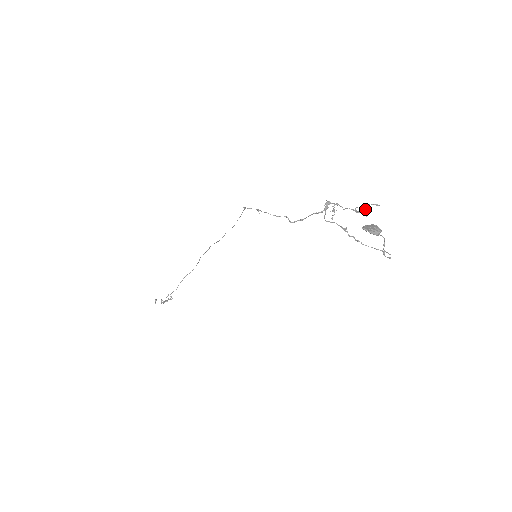
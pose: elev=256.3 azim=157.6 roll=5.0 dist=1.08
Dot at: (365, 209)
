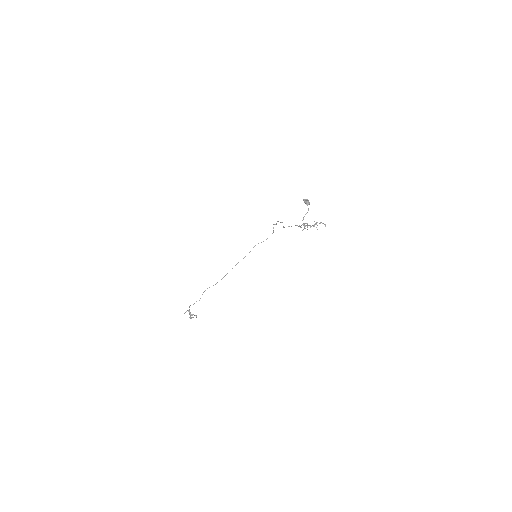
Dot at: occluded
